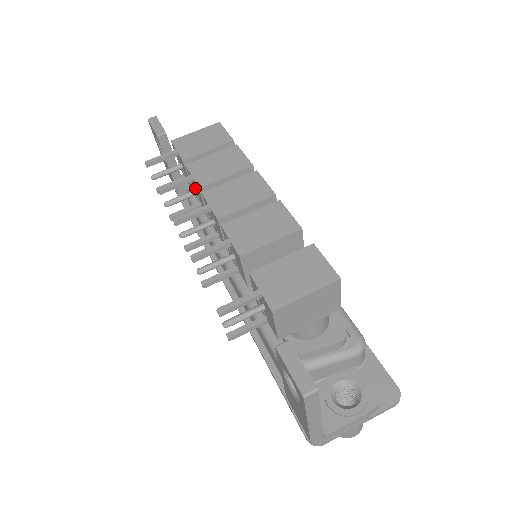
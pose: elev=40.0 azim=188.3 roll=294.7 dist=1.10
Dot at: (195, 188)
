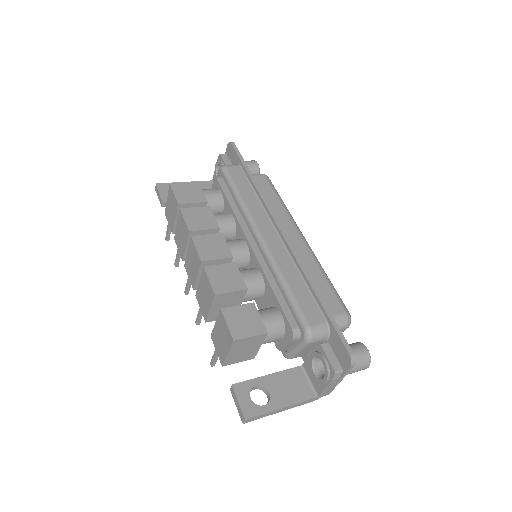
Dot at: occluded
